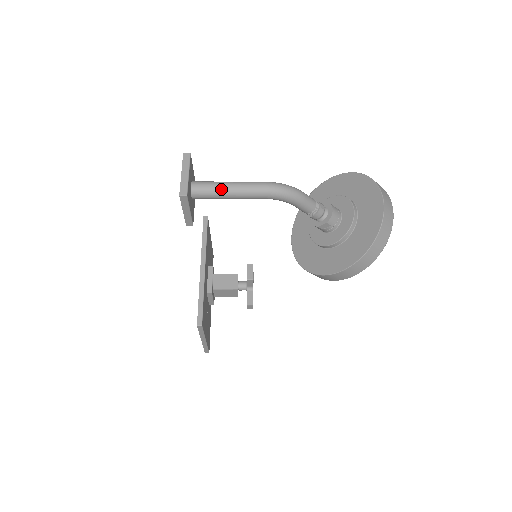
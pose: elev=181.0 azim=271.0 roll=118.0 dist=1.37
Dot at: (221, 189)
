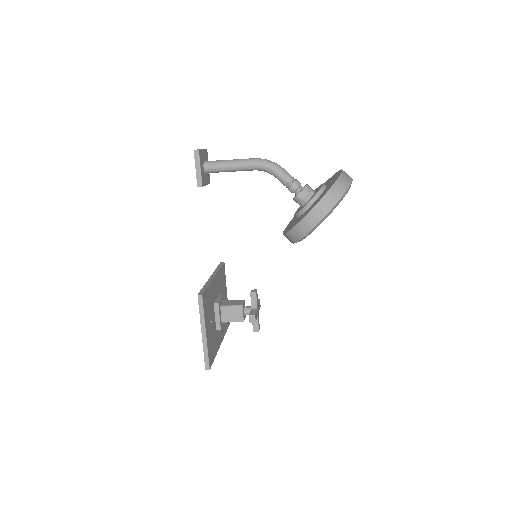
Dot at: (224, 161)
